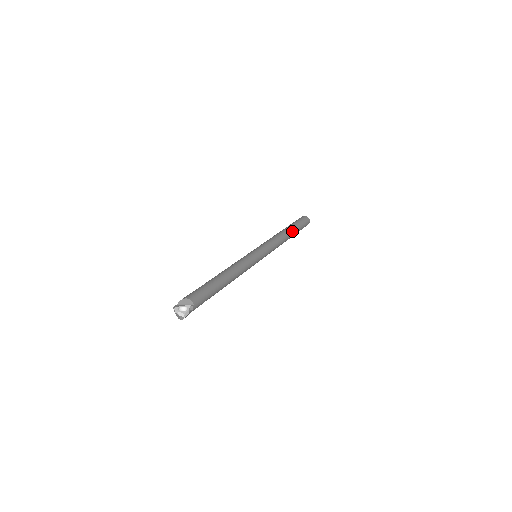
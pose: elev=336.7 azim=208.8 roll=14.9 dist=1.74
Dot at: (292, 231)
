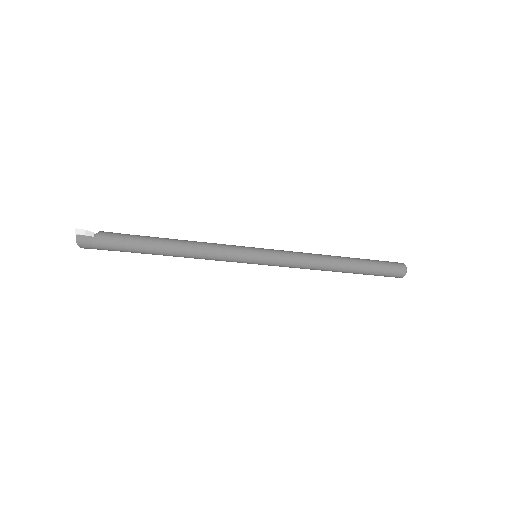
Dot at: (349, 258)
